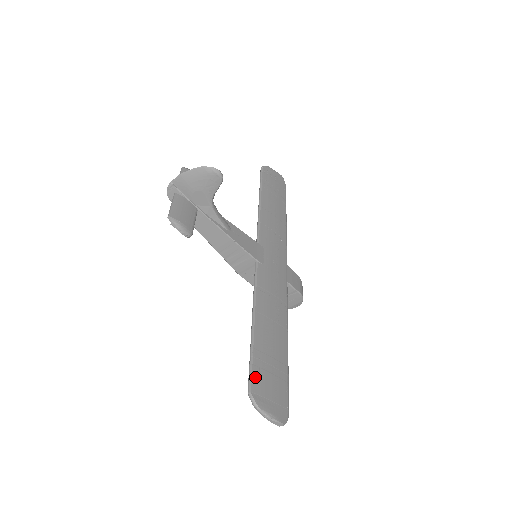
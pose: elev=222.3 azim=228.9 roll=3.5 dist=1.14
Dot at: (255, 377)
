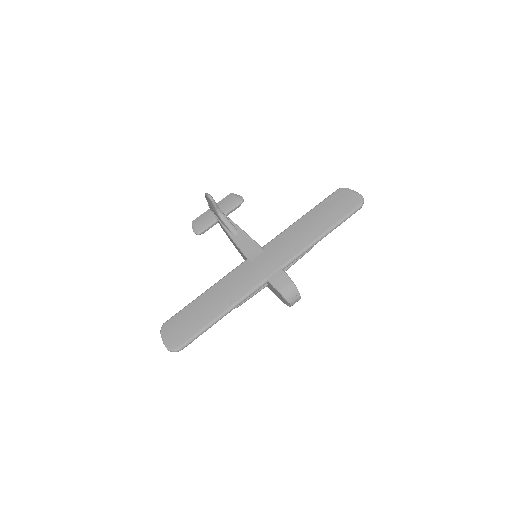
Dot at: (174, 318)
